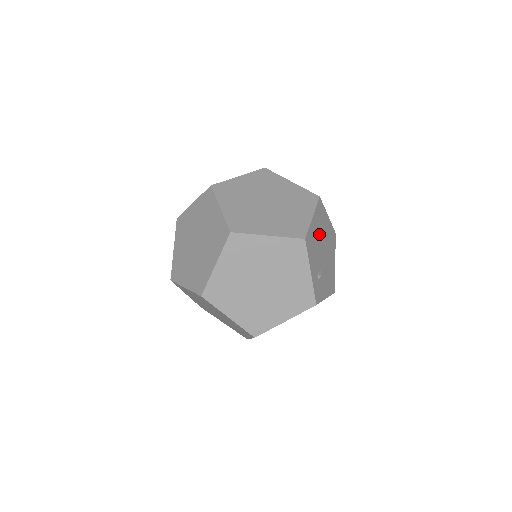
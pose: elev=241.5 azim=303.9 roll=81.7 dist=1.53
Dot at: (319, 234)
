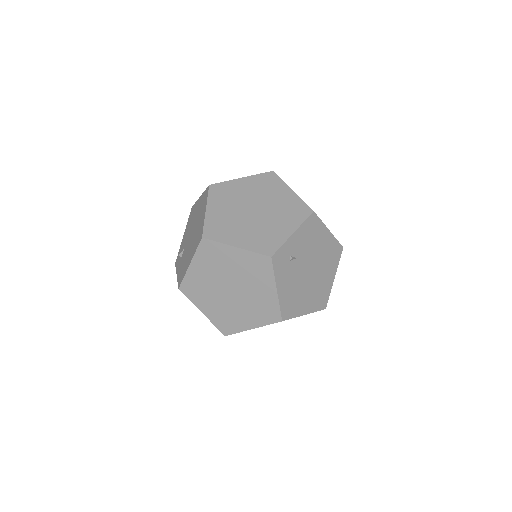
Dot at: occluded
